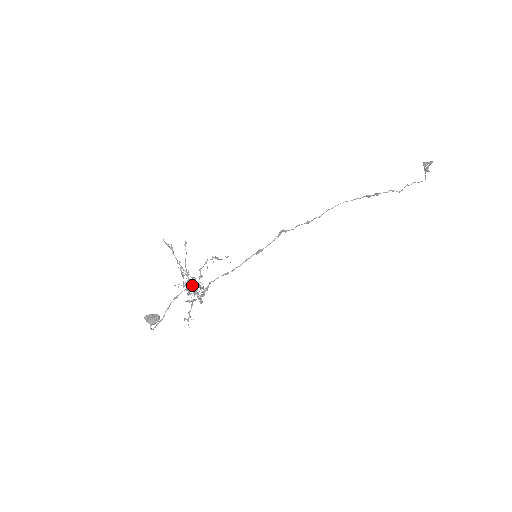
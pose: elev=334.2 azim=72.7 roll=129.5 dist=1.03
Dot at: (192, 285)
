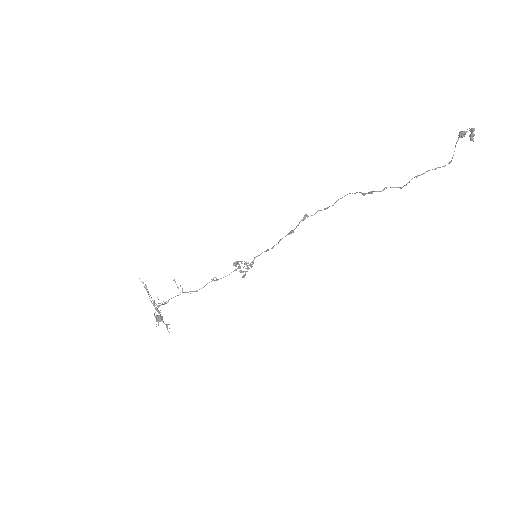
Dot at: (154, 313)
